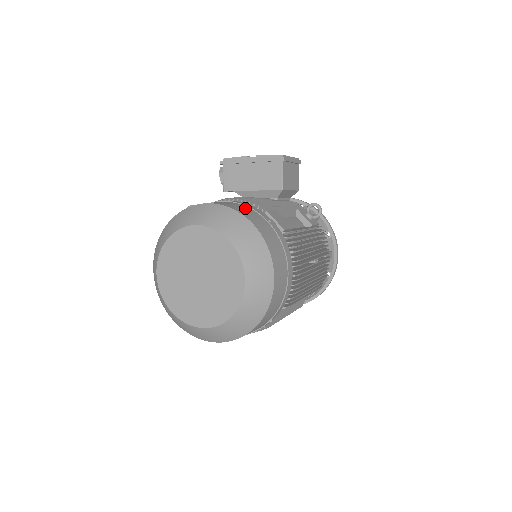
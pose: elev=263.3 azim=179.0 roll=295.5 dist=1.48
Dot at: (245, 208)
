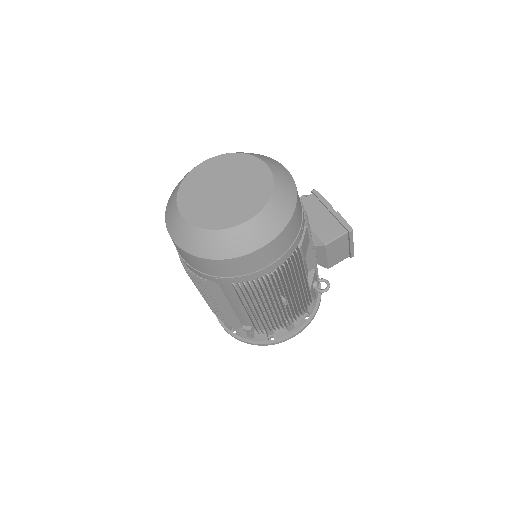
Dot at: occluded
